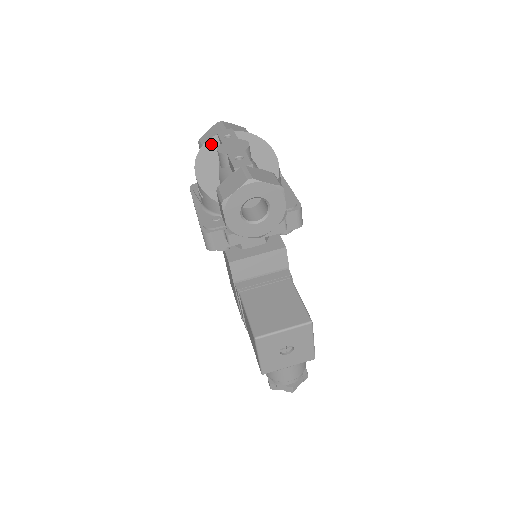
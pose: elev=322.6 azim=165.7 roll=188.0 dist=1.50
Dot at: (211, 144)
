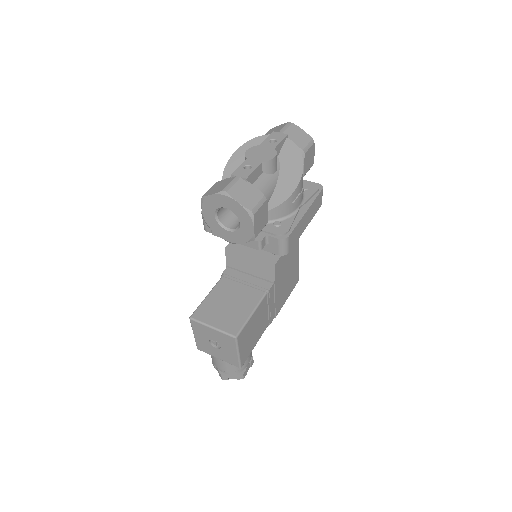
Dot at: (260, 140)
